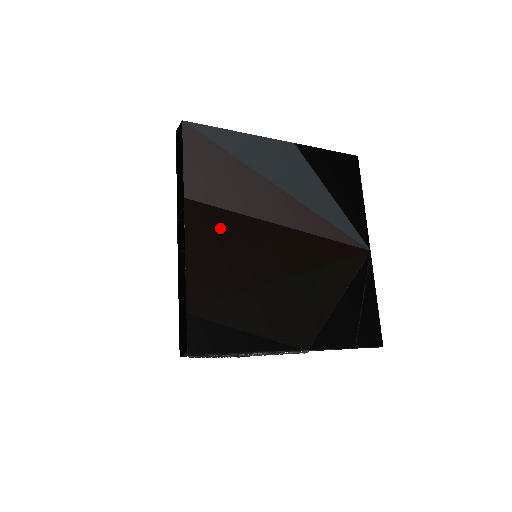
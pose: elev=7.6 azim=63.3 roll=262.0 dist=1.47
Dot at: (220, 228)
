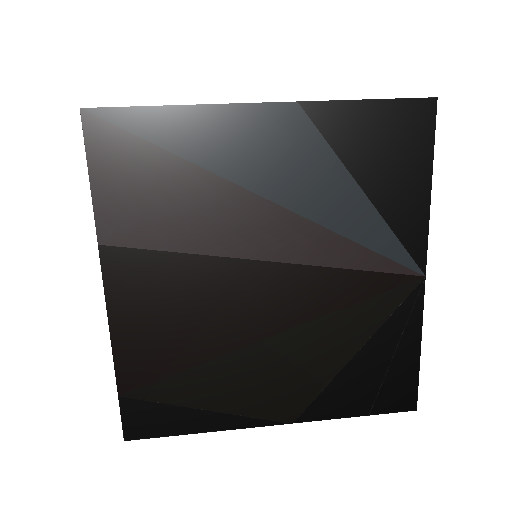
Dot at: (159, 281)
